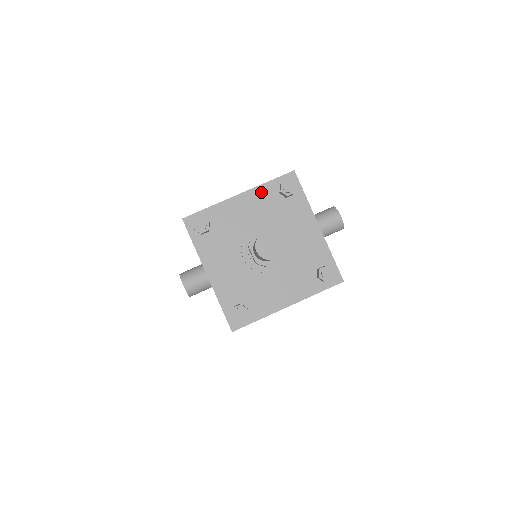
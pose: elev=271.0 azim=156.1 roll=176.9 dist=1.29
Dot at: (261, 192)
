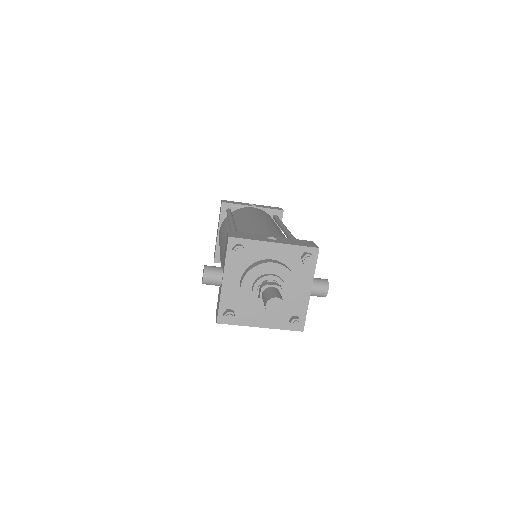
Dot at: (290, 249)
